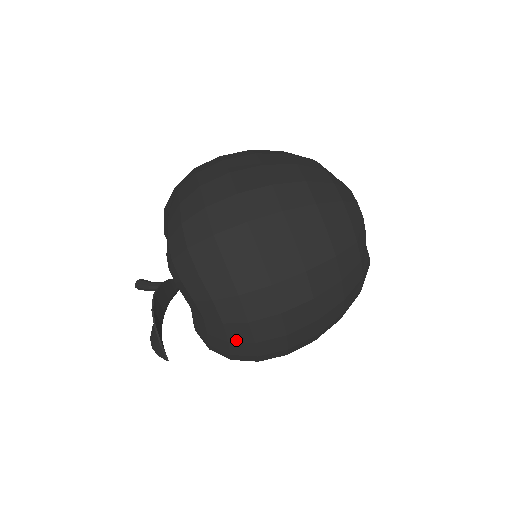
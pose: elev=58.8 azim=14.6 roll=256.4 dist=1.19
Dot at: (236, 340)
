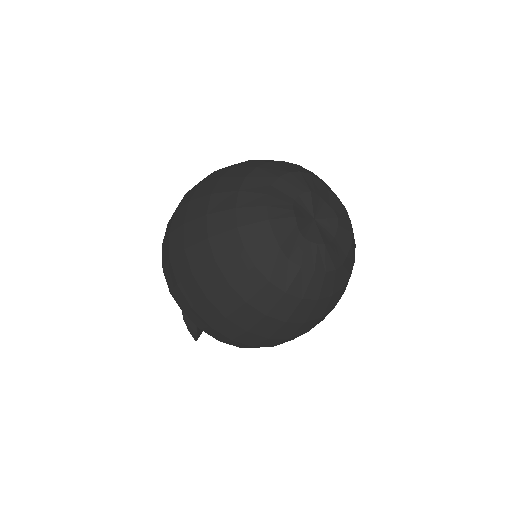
Dot at: occluded
